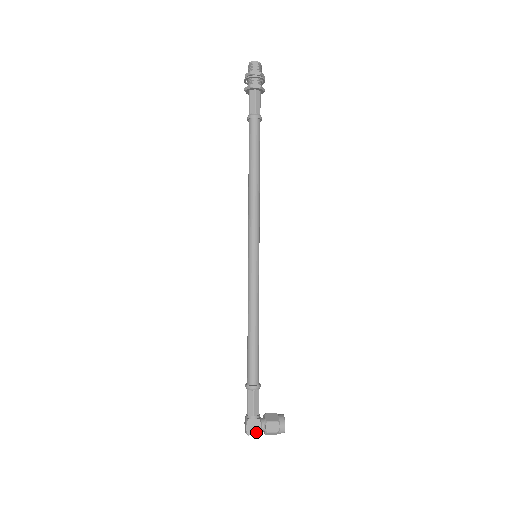
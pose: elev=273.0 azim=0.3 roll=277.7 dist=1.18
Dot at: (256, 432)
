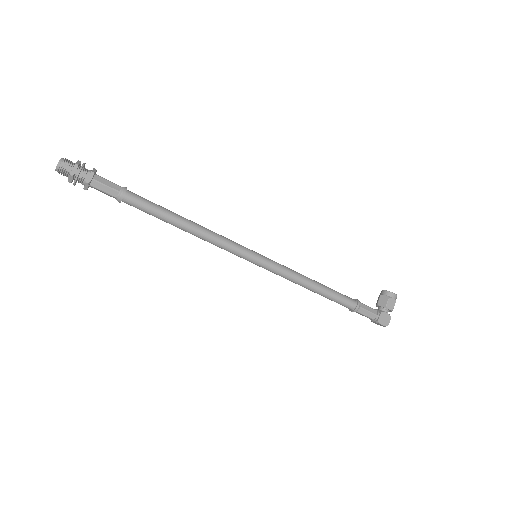
Dot at: (388, 319)
